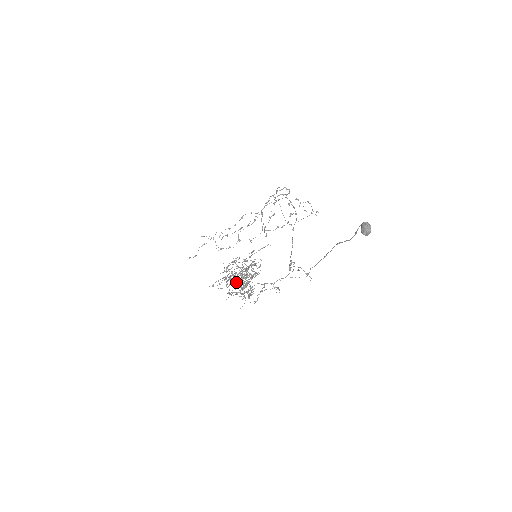
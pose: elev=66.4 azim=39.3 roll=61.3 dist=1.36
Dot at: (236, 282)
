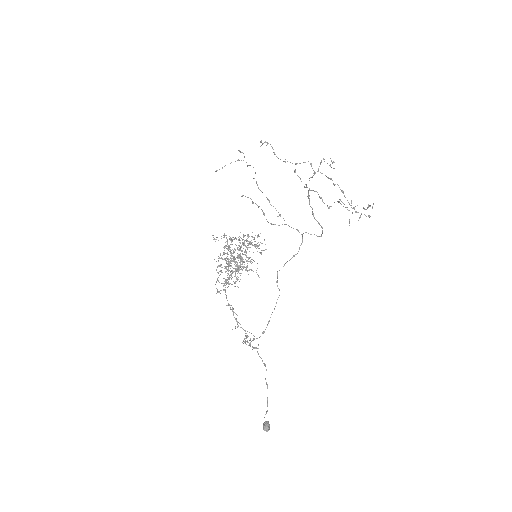
Dot at: occluded
